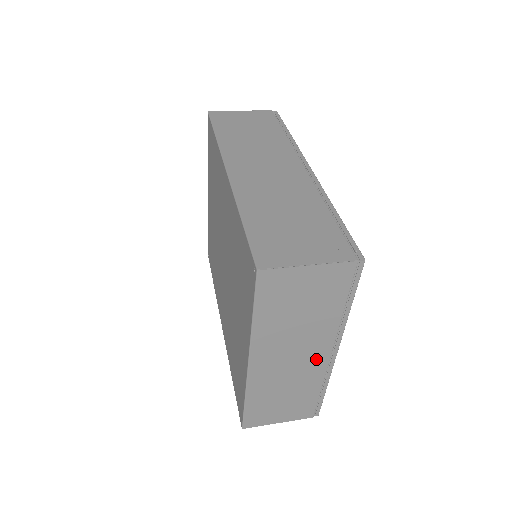
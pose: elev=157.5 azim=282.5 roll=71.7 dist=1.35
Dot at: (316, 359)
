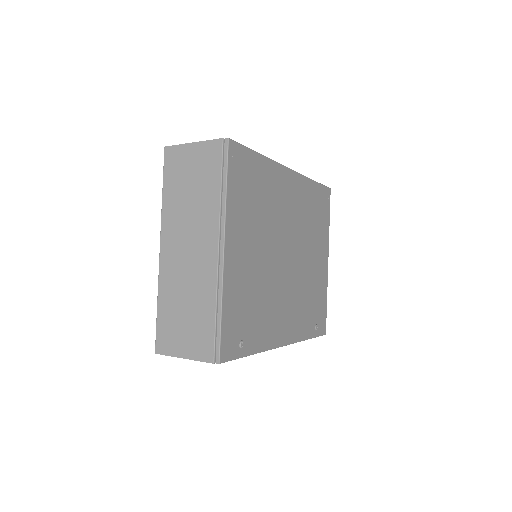
Dot at: (207, 256)
